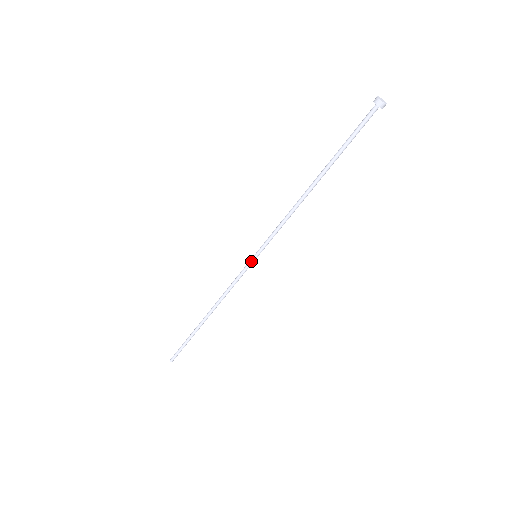
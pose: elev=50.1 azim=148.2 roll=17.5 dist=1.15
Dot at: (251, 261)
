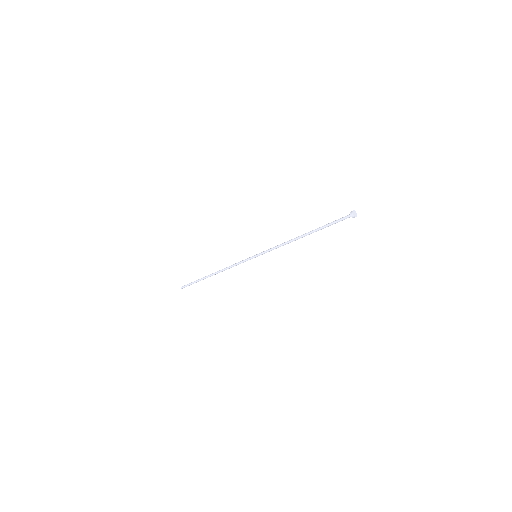
Dot at: (252, 258)
